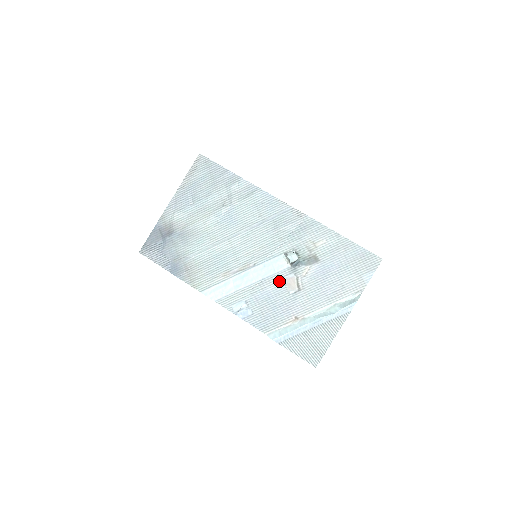
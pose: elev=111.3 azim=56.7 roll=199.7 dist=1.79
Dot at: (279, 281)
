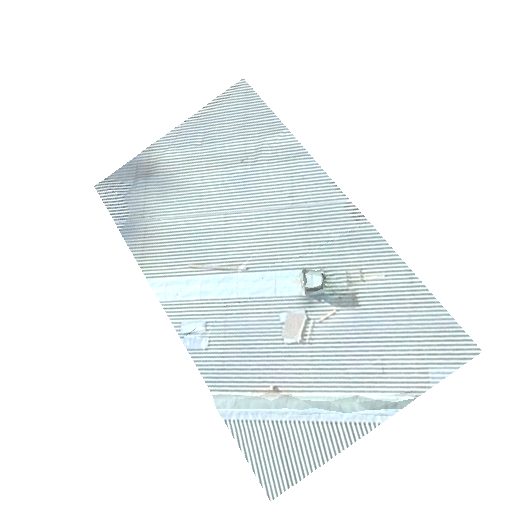
Dot at: (275, 312)
